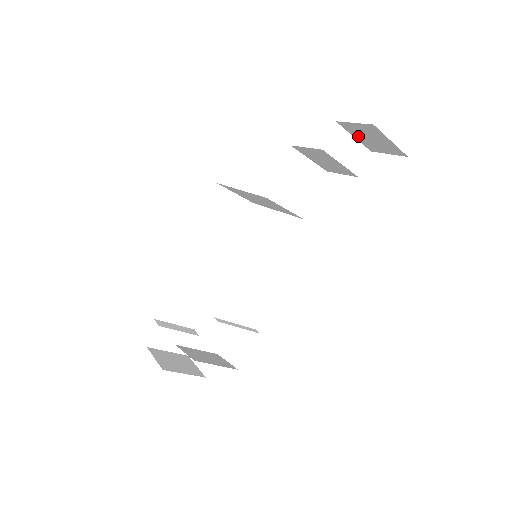
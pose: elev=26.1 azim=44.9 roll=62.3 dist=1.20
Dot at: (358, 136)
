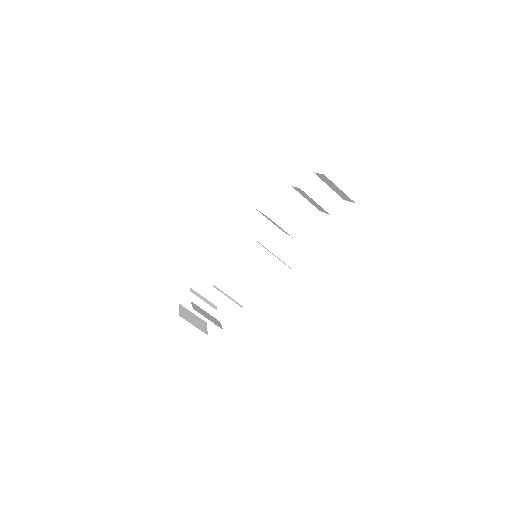
Dot at: (329, 185)
